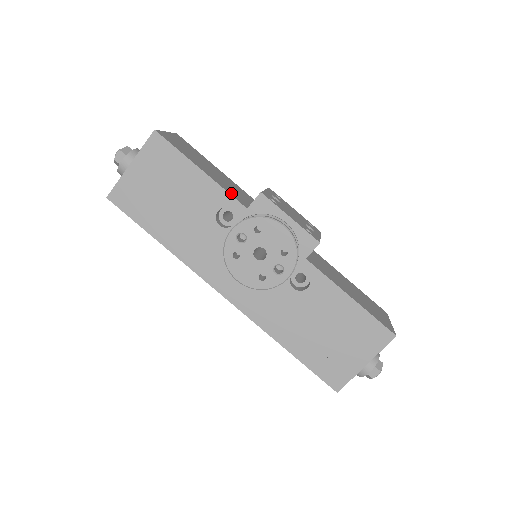
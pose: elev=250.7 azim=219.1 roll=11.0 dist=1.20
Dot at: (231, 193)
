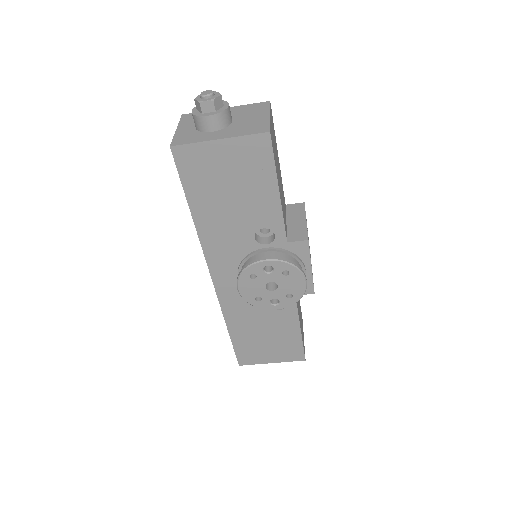
Dot at: (284, 220)
